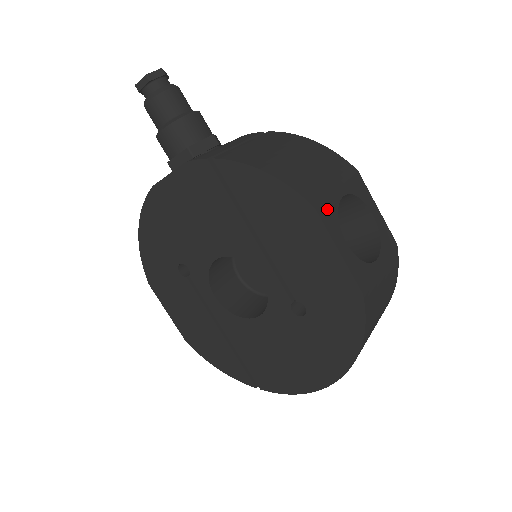
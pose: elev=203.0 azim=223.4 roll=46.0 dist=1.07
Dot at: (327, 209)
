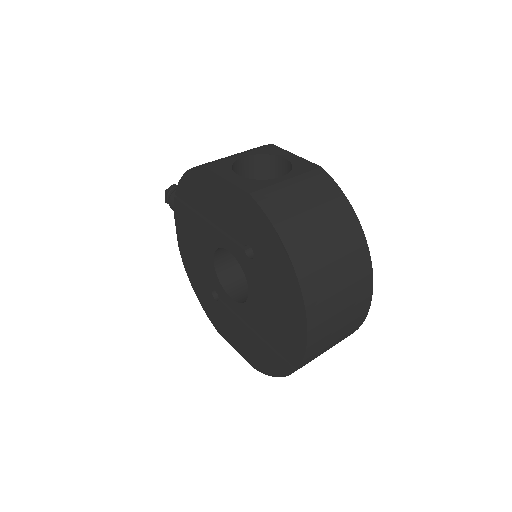
Dot at: (219, 164)
